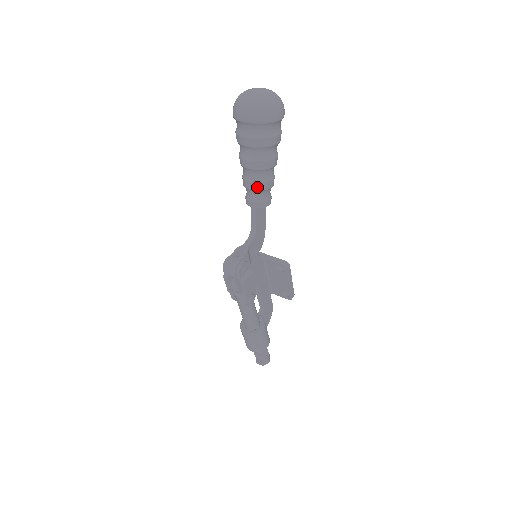
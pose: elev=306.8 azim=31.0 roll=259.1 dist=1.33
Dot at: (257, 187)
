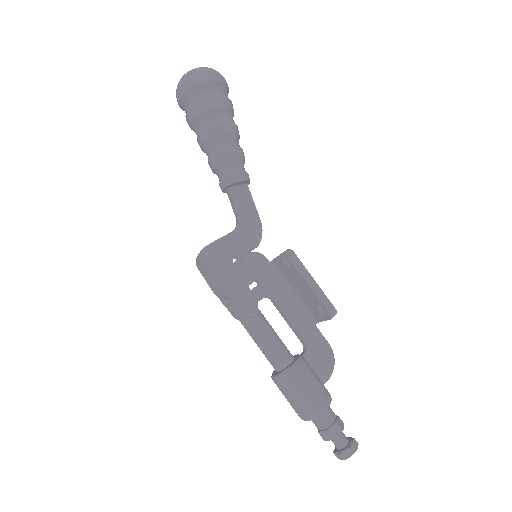
Dot at: (215, 161)
